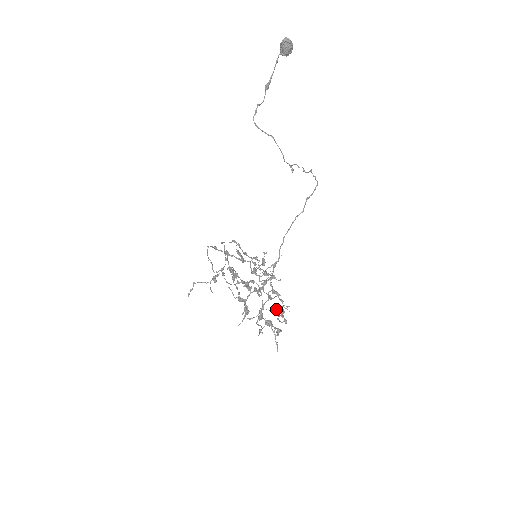
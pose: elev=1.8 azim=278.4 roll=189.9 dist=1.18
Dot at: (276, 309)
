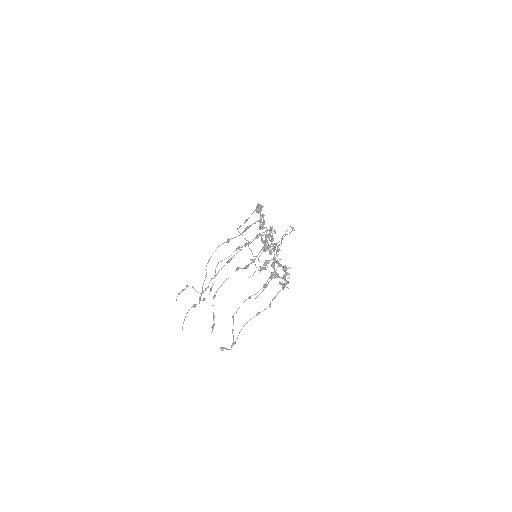
Dot at: (283, 266)
